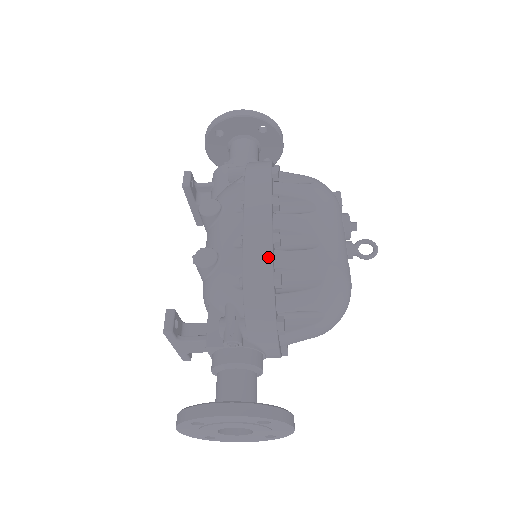
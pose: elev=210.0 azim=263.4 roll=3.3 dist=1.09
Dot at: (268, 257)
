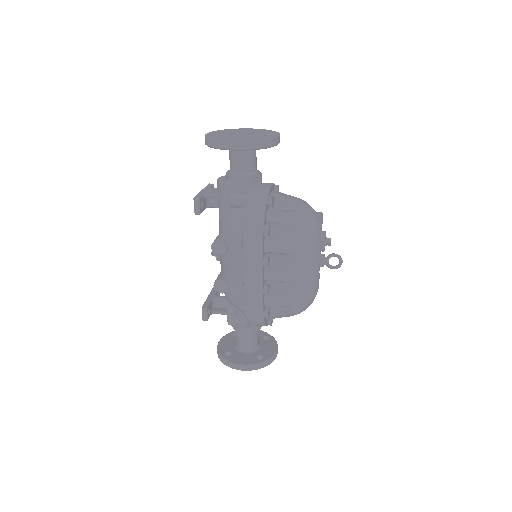
Dot at: (260, 308)
